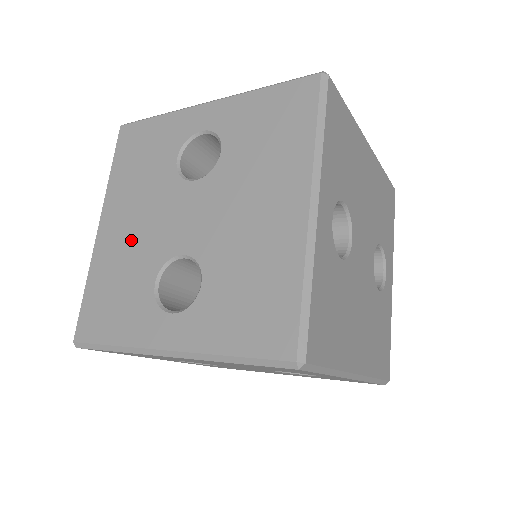
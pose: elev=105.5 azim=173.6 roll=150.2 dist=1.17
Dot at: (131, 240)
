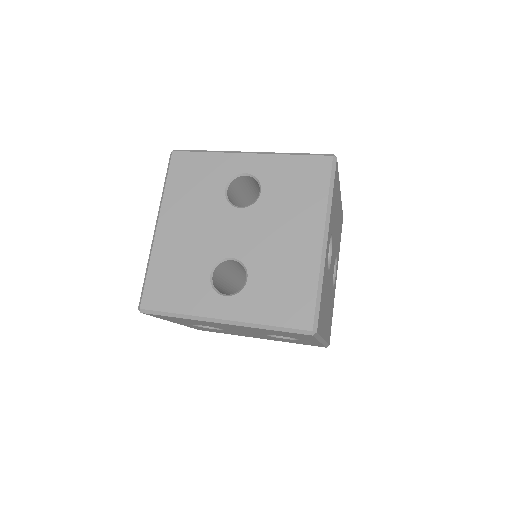
Dot at: (188, 241)
